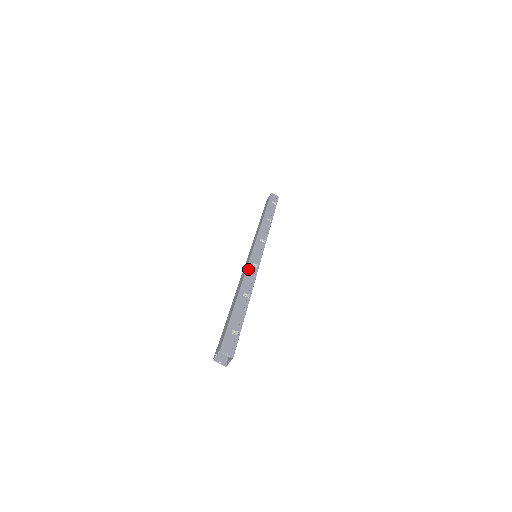
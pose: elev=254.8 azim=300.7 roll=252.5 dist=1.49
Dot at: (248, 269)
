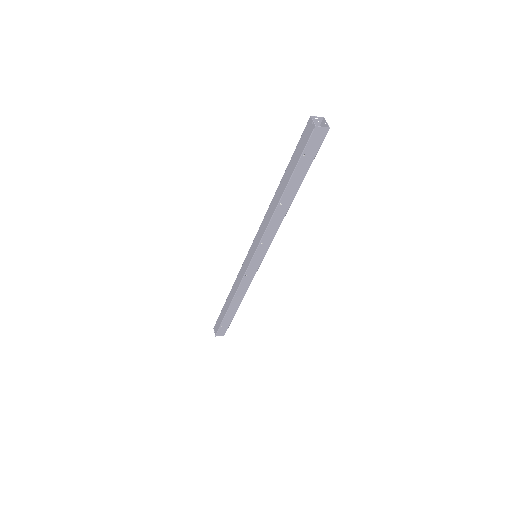
Dot at: occluded
